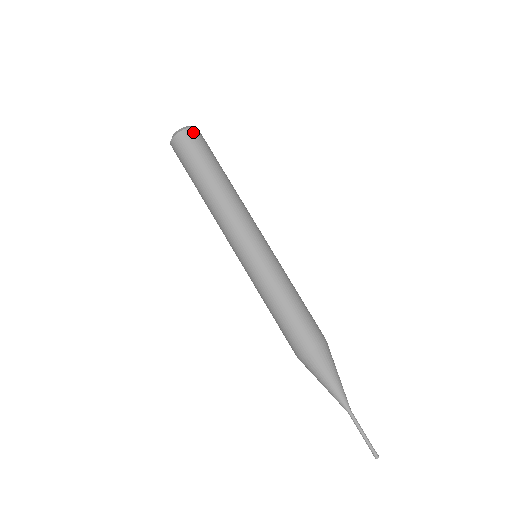
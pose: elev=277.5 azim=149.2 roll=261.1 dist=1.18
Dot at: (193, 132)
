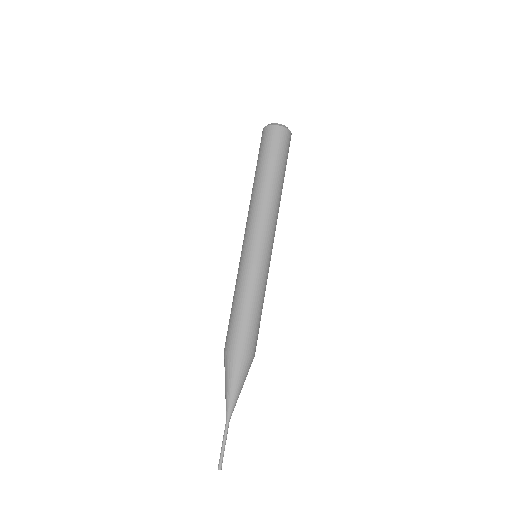
Dot at: (279, 131)
